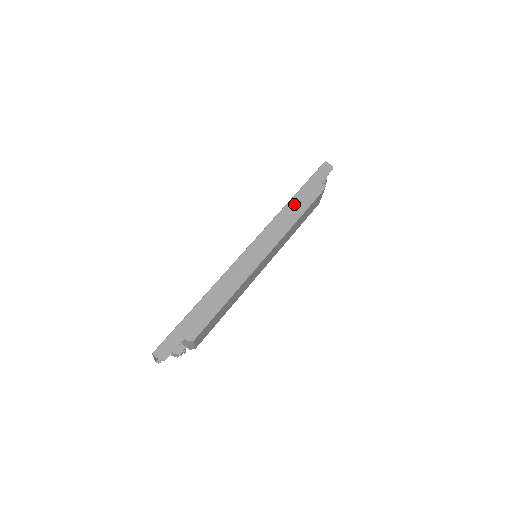
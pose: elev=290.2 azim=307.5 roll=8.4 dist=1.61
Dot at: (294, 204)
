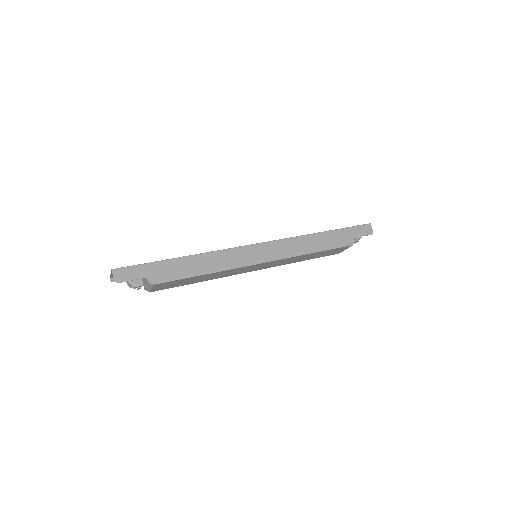
Dot at: (319, 238)
